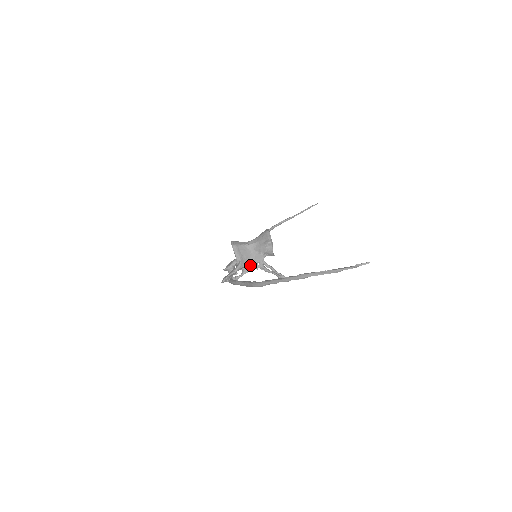
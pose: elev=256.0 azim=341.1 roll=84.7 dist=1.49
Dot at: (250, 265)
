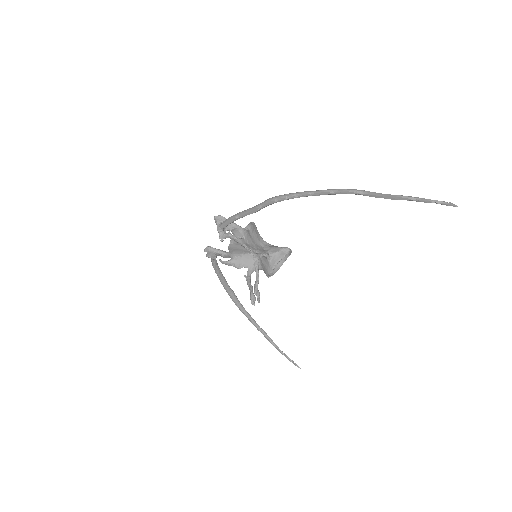
Dot at: (249, 245)
